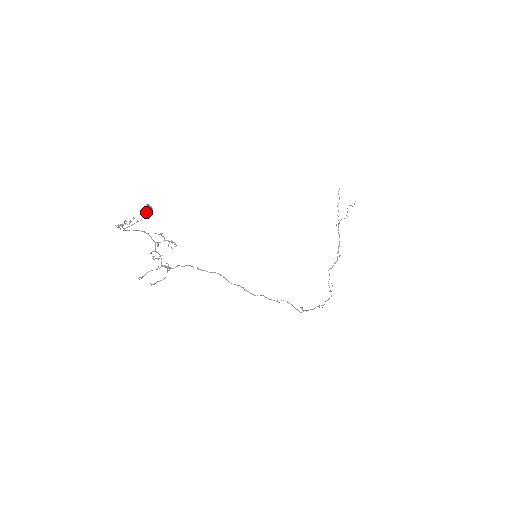
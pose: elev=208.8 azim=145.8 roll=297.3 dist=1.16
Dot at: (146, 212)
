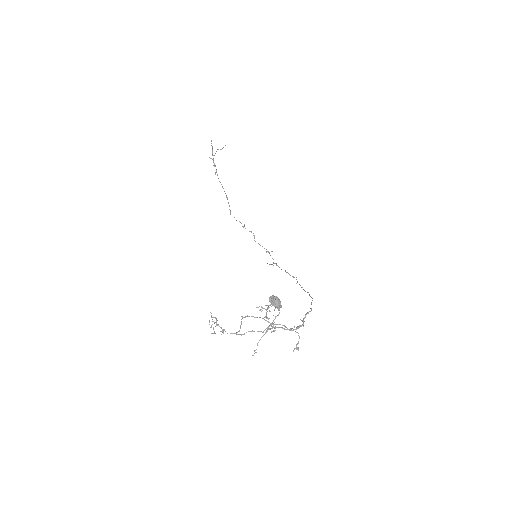
Dot at: occluded
